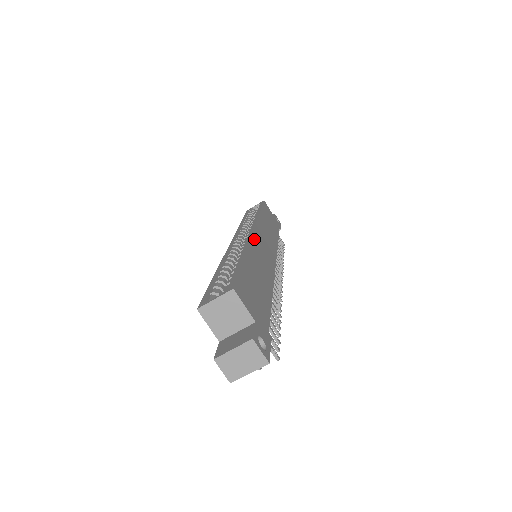
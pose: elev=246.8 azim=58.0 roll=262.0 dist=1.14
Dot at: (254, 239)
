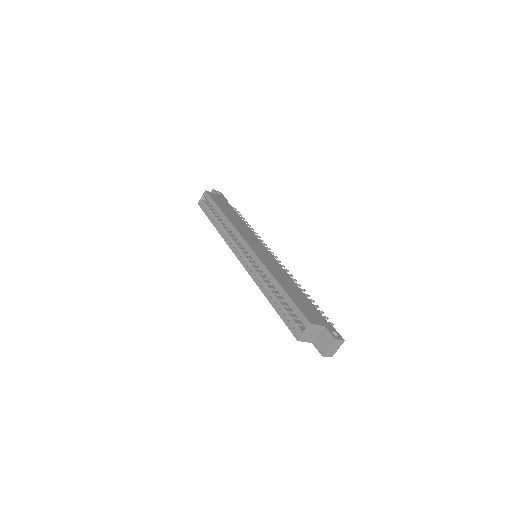
Dot at: (260, 257)
